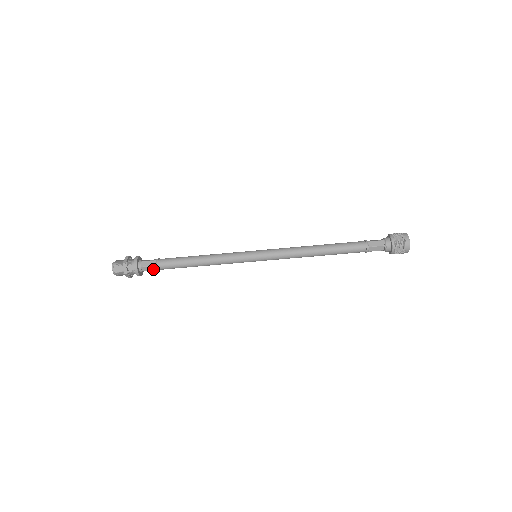
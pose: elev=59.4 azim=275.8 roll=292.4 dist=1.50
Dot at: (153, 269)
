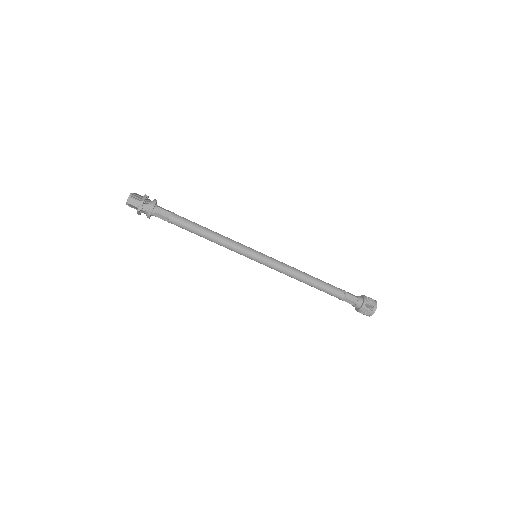
Dot at: (164, 219)
